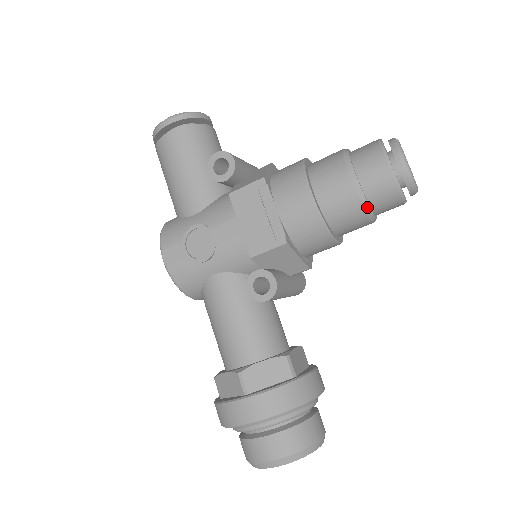
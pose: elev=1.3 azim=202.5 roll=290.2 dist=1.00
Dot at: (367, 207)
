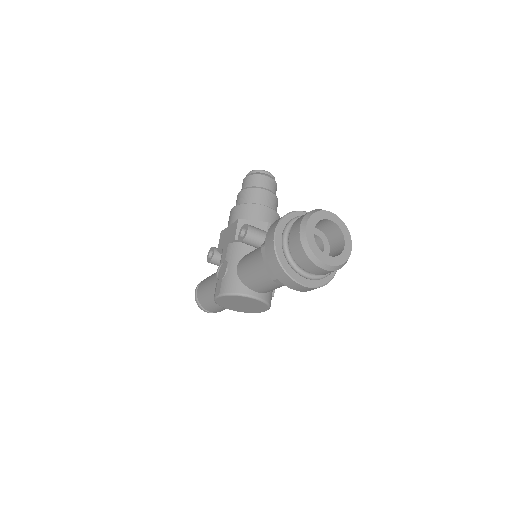
Dot at: (253, 187)
